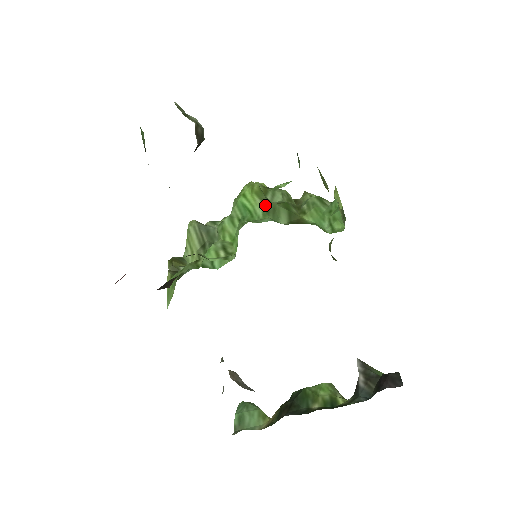
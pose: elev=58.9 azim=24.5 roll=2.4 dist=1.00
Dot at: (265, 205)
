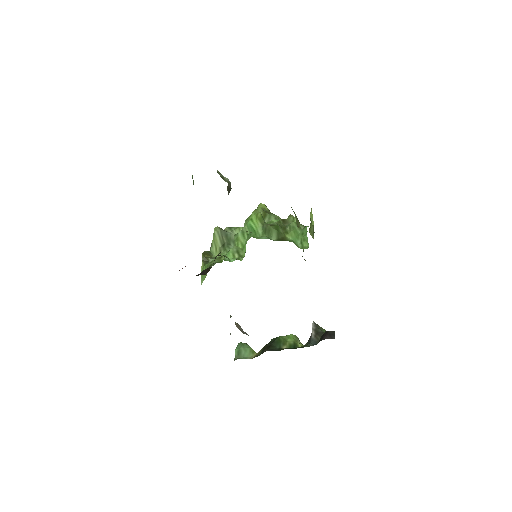
Dot at: (264, 227)
